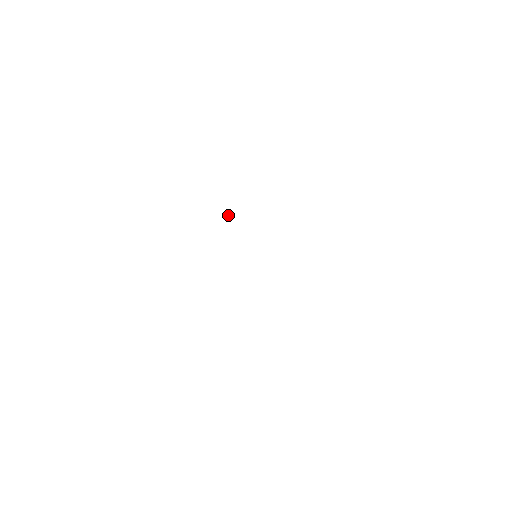
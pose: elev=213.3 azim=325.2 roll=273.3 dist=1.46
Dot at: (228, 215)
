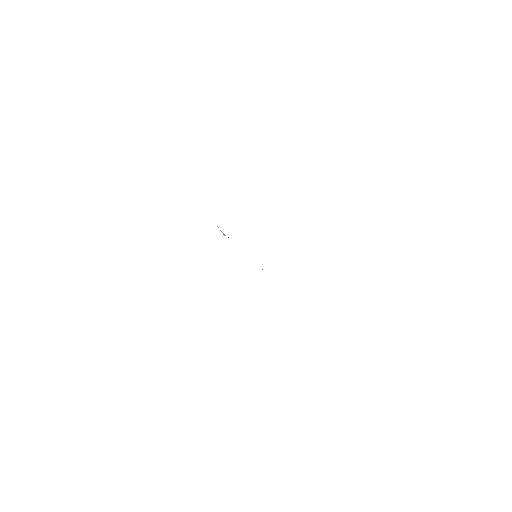
Dot at: (224, 234)
